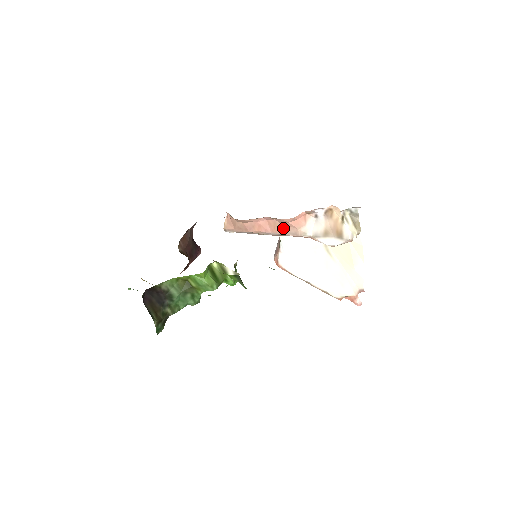
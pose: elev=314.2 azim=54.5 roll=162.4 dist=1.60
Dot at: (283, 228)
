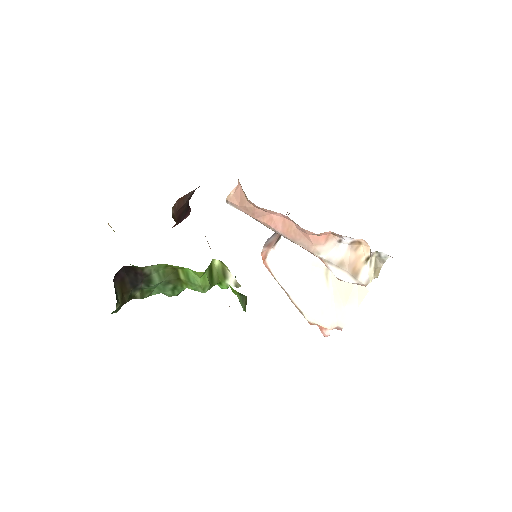
Dot at: (297, 235)
